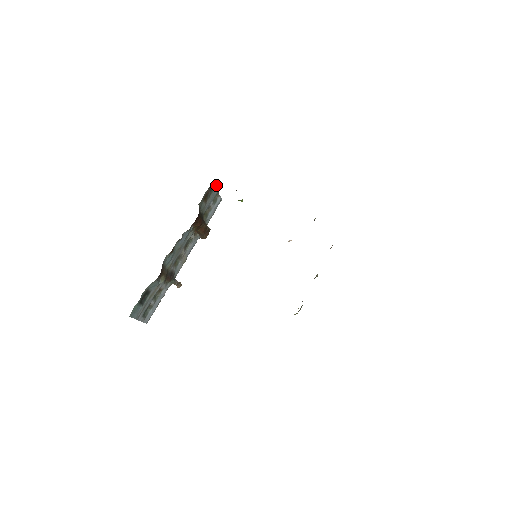
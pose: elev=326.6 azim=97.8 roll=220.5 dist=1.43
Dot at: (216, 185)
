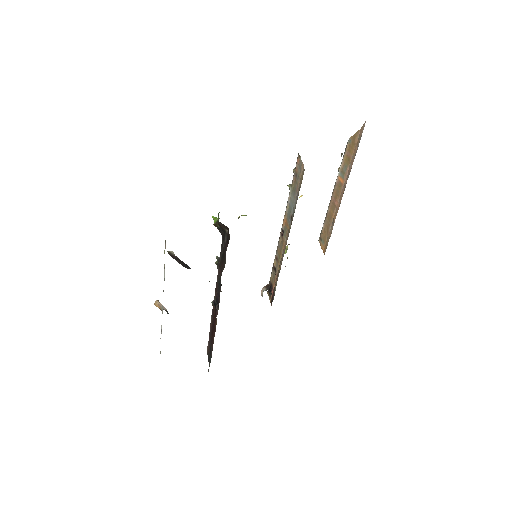
Dot at: occluded
